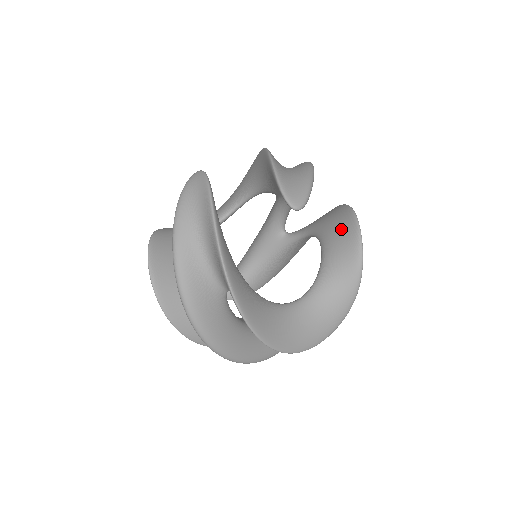
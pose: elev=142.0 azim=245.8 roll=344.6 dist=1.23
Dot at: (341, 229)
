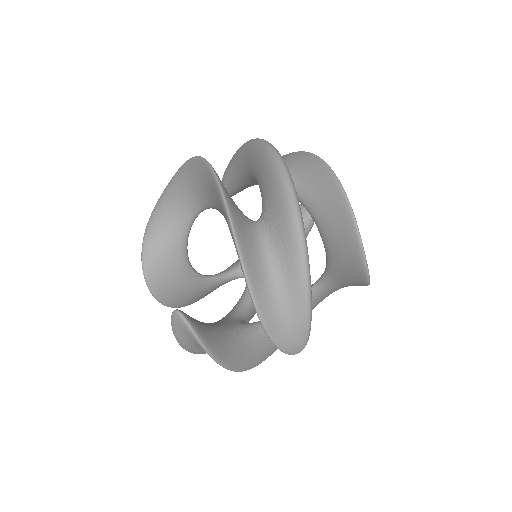
Dot at: (347, 261)
